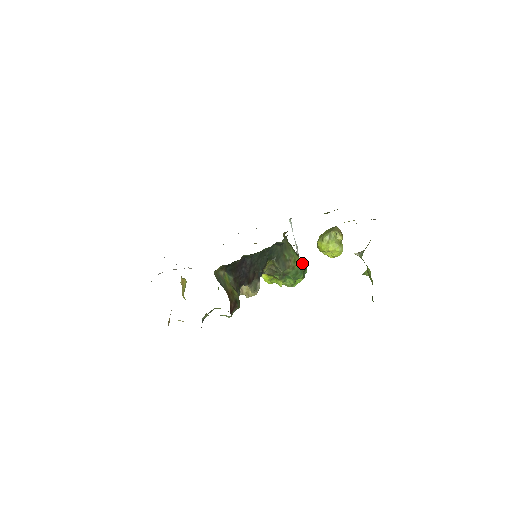
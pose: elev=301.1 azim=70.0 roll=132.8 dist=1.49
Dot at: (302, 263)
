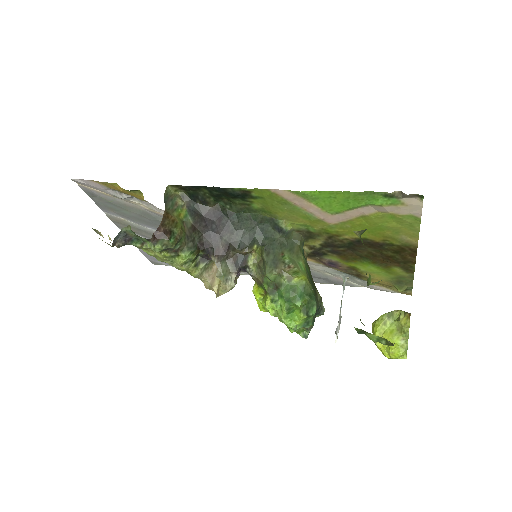
Dot at: (309, 287)
